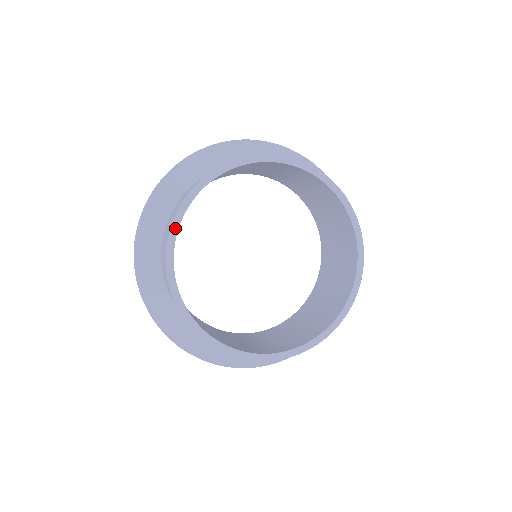
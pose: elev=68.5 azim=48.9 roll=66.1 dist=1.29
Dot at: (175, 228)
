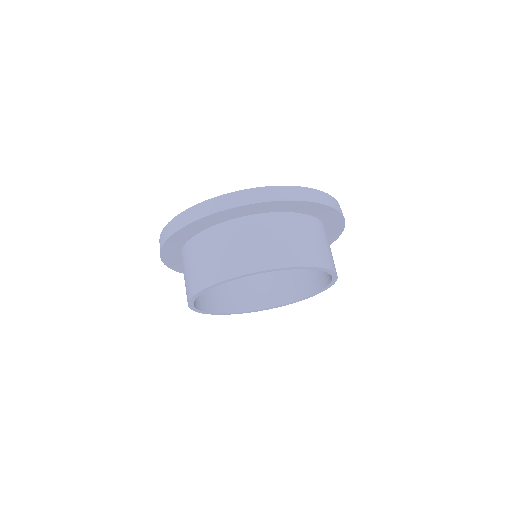
Dot at: (218, 284)
